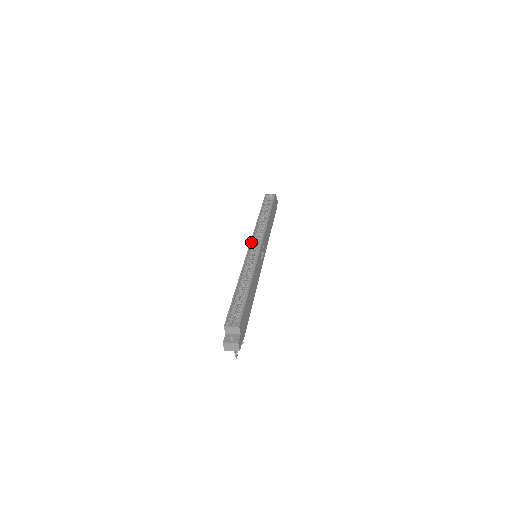
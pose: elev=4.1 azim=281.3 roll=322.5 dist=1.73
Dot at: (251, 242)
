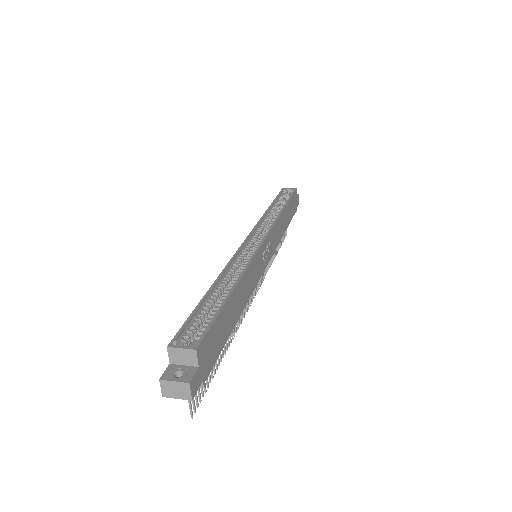
Dot at: (250, 234)
